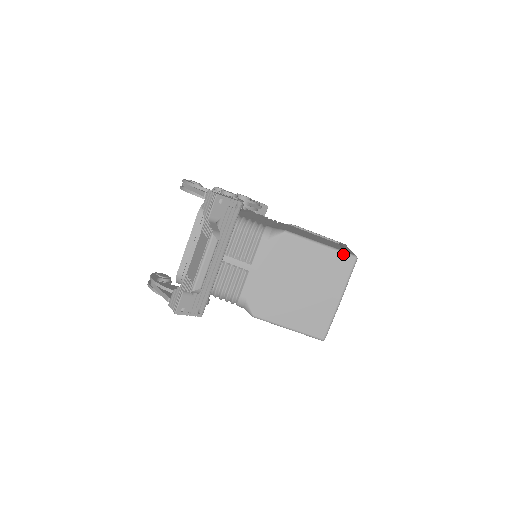
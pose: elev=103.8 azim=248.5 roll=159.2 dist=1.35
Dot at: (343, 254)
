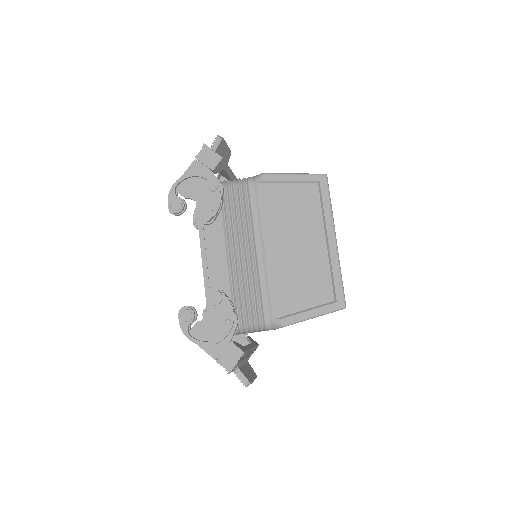
Dot at: occluded
